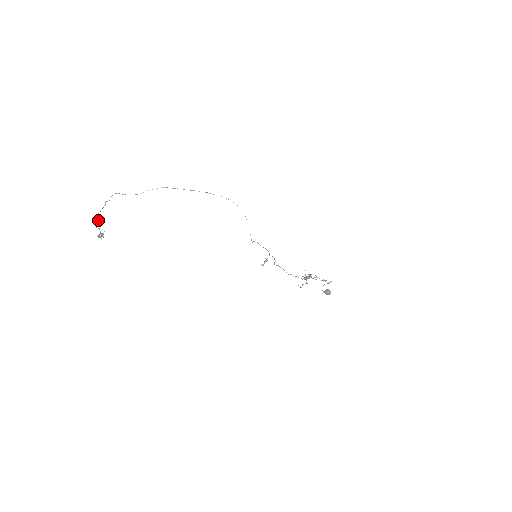
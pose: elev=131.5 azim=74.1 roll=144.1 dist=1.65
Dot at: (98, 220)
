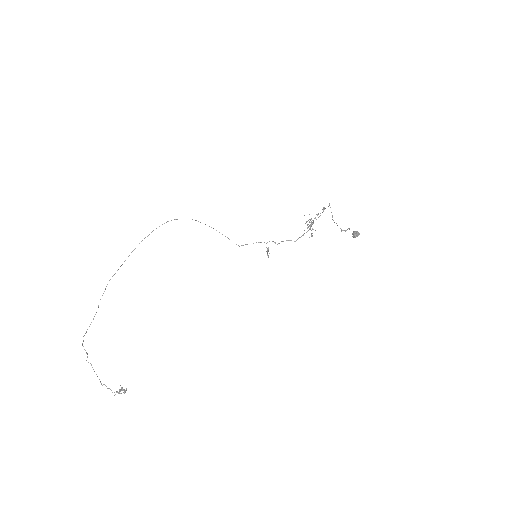
Dot at: occluded
